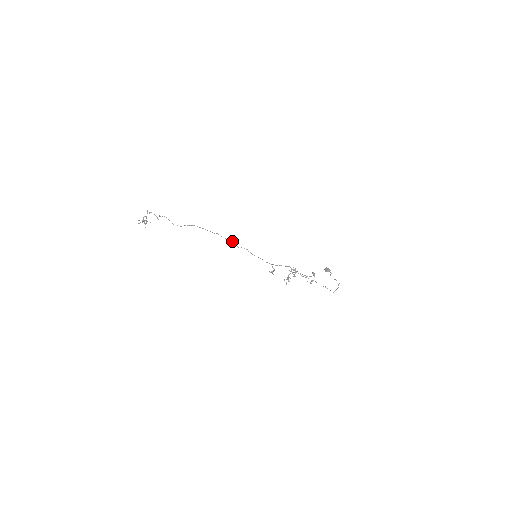
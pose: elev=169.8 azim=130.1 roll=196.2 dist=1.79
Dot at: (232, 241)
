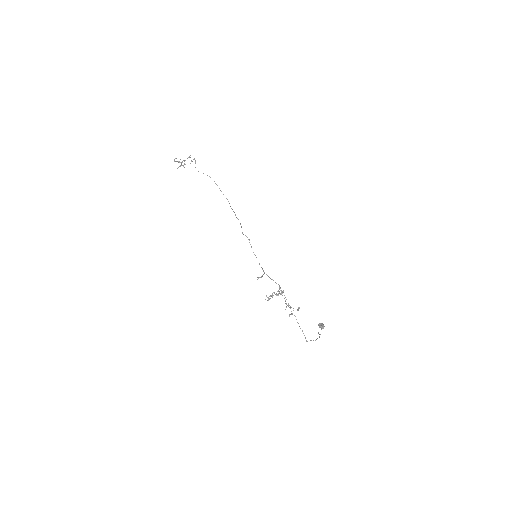
Dot at: occluded
